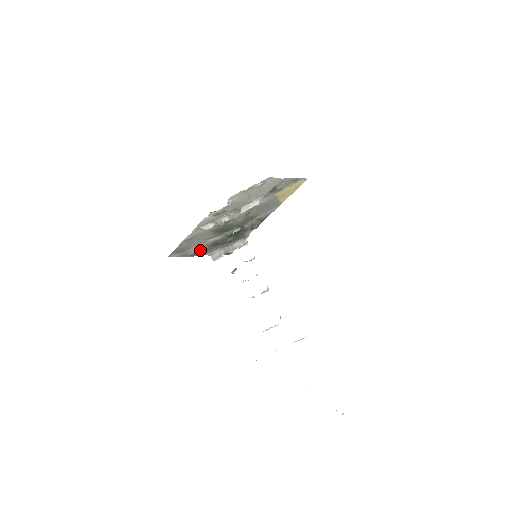
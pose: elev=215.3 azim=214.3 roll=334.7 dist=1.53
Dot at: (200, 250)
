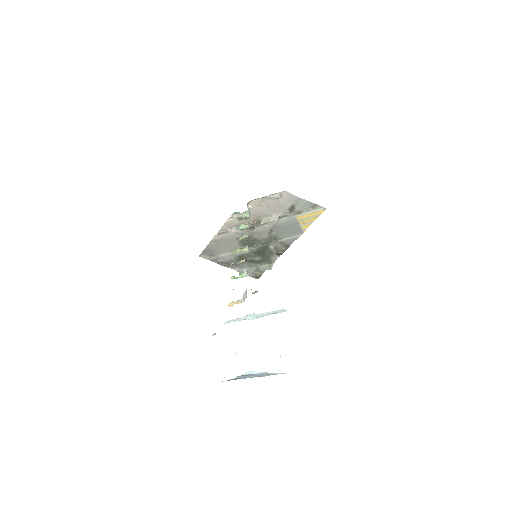
Dot at: (228, 260)
